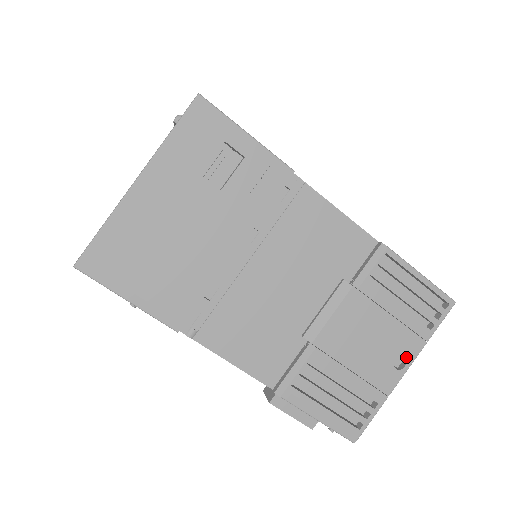
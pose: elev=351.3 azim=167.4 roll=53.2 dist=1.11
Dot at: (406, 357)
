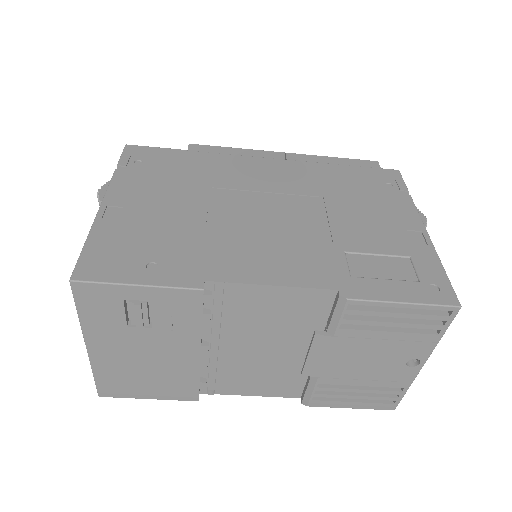
Dot at: (418, 358)
